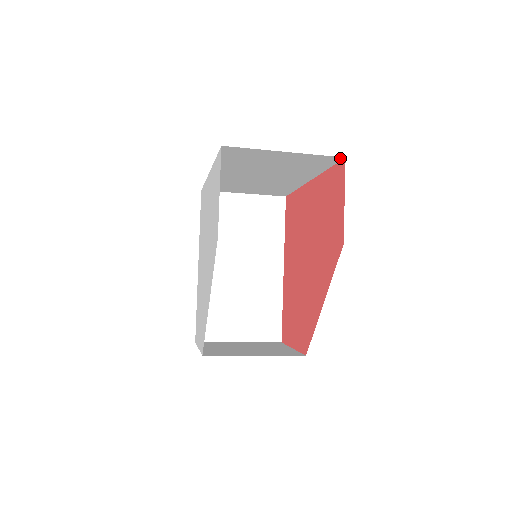
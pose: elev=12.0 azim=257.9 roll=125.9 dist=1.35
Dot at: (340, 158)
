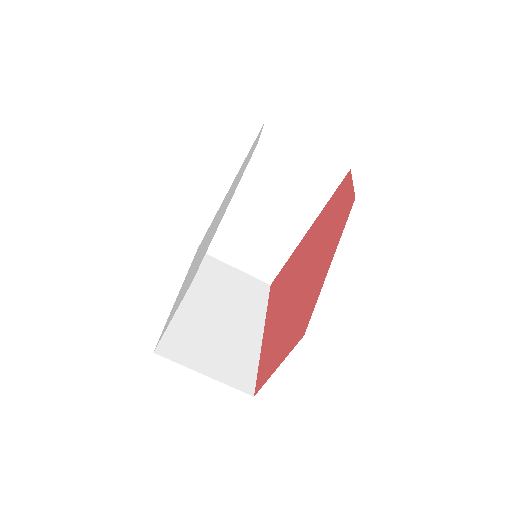
Dot at: (346, 170)
